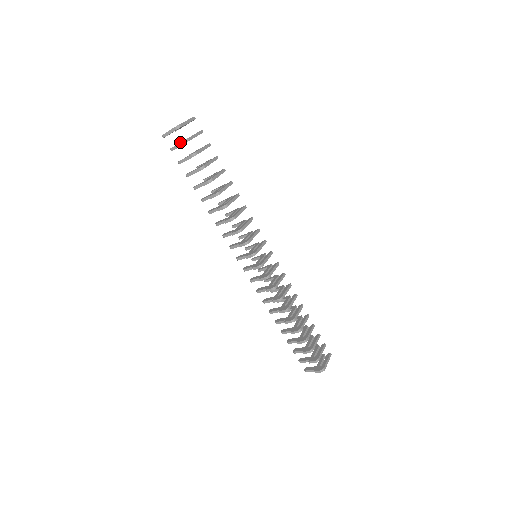
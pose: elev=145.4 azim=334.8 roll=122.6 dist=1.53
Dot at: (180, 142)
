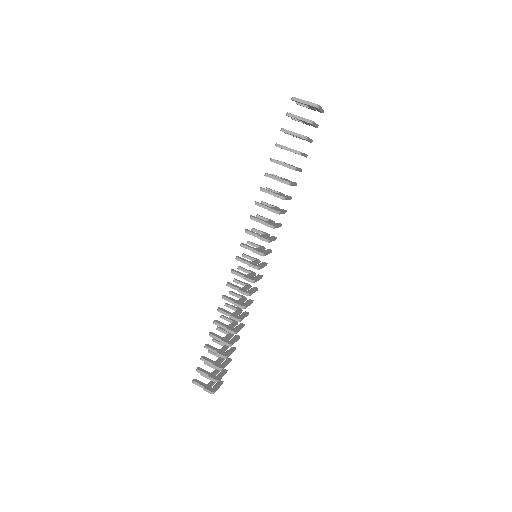
Dot at: occluded
